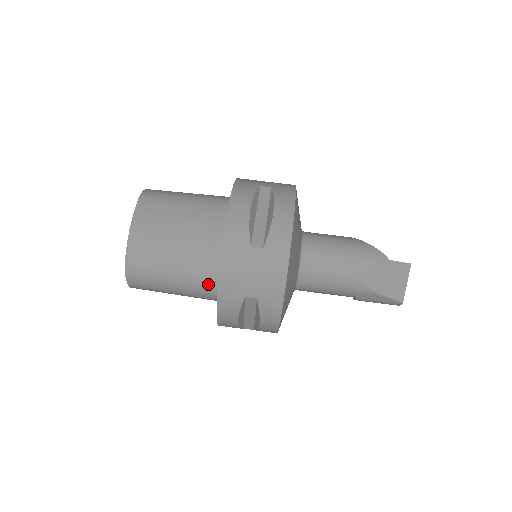
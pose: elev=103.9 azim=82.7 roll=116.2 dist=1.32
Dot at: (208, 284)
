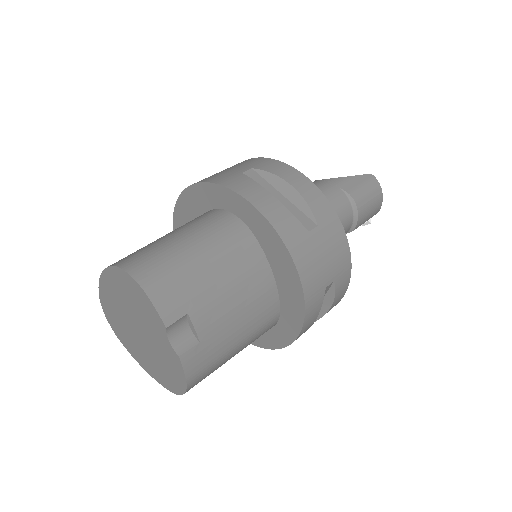
Dot at: (215, 217)
